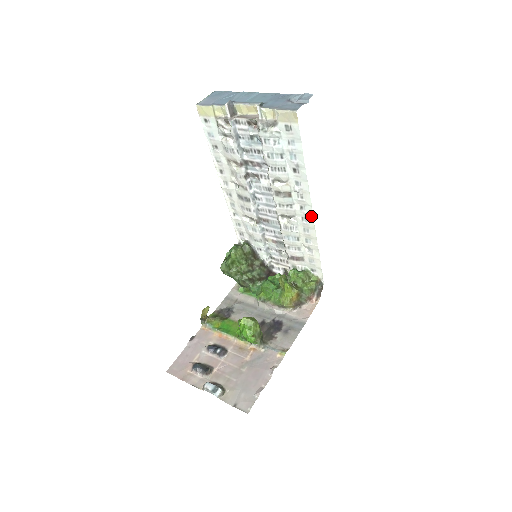
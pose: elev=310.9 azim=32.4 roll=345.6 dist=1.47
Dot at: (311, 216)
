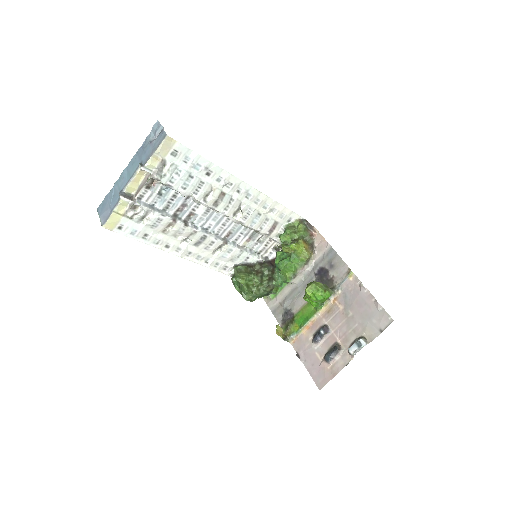
Dot at: (249, 188)
